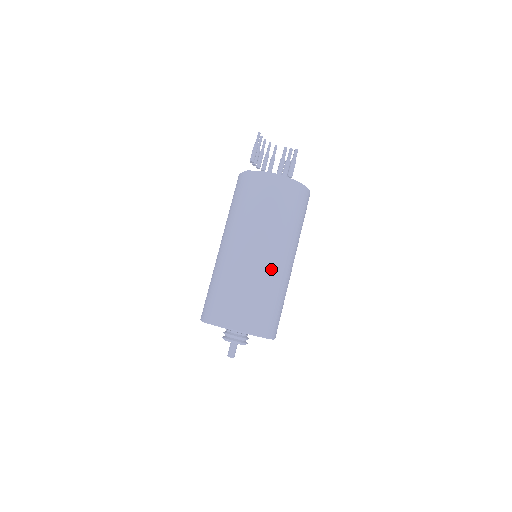
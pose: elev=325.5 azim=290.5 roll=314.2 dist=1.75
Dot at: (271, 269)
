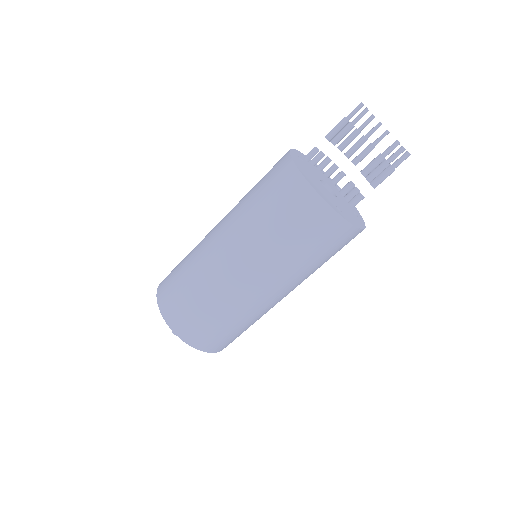
Dot at: (234, 289)
